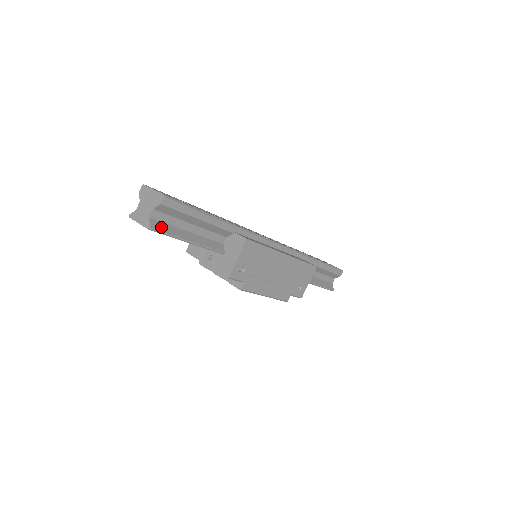
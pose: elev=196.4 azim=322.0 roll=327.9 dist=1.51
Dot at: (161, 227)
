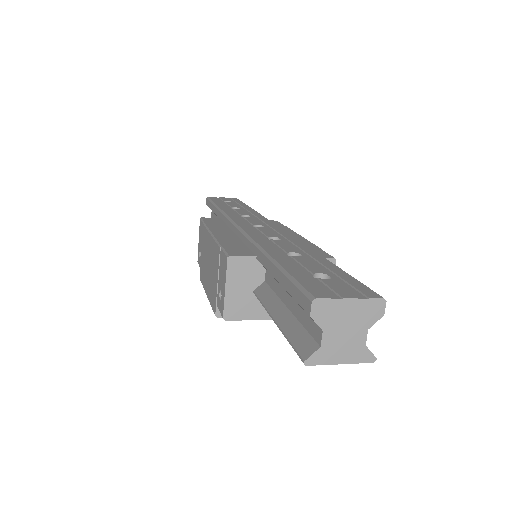
Dot at: occluded
